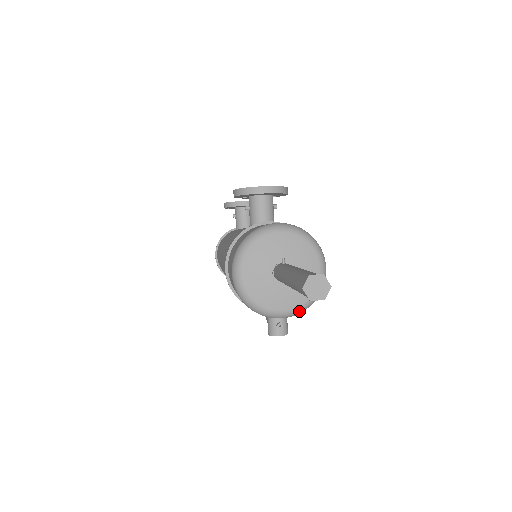
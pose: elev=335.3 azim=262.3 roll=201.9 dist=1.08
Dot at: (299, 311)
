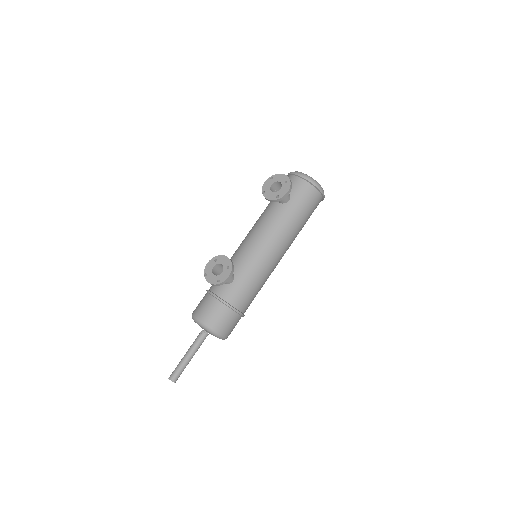
Dot at: occluded
